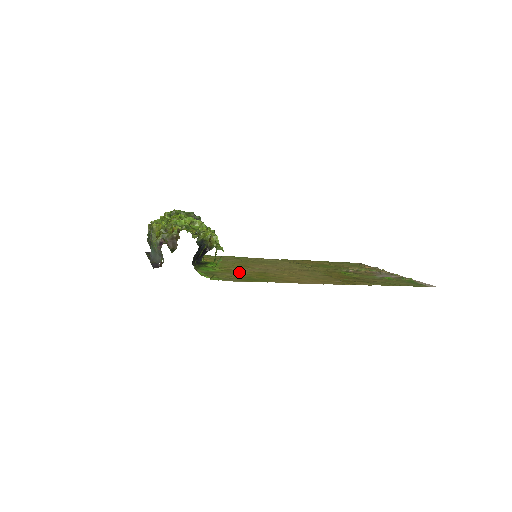
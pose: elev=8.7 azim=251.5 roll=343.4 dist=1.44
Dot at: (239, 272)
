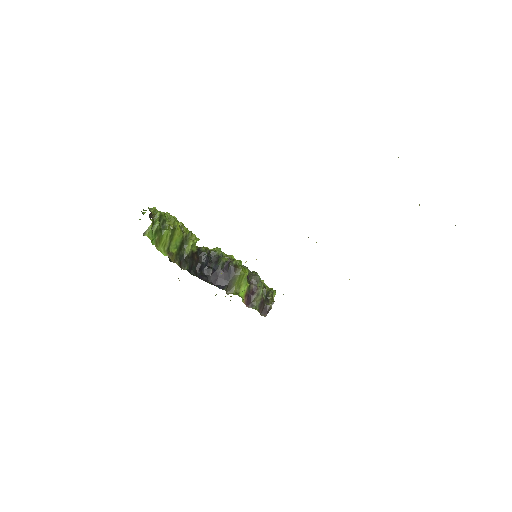
Dot at: occluded
